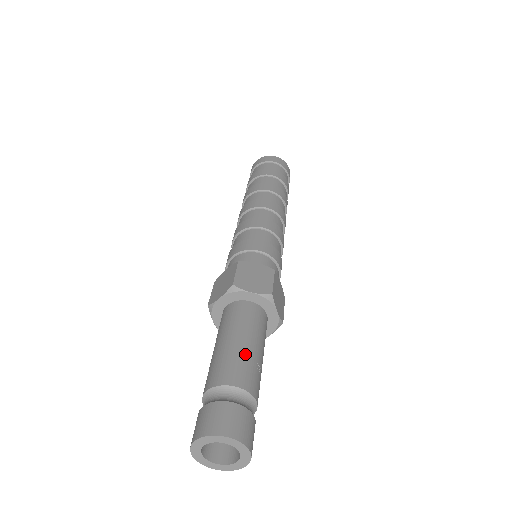
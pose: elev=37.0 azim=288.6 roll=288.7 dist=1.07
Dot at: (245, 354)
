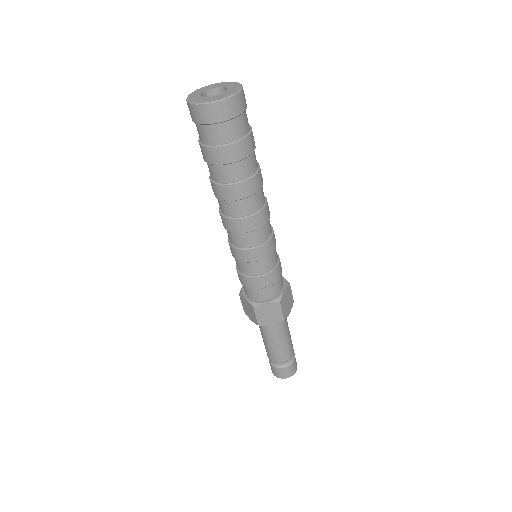
Dot at: (281, 348)
